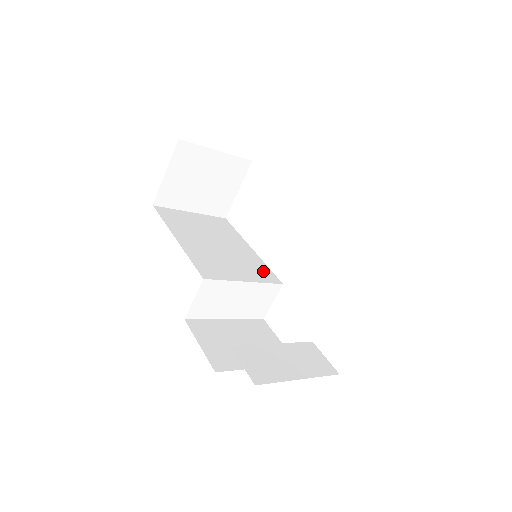
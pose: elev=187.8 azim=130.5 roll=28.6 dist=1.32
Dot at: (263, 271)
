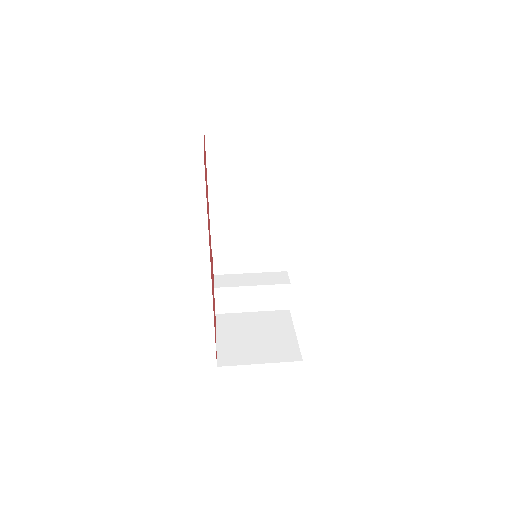
Dot at: (285, 230)
